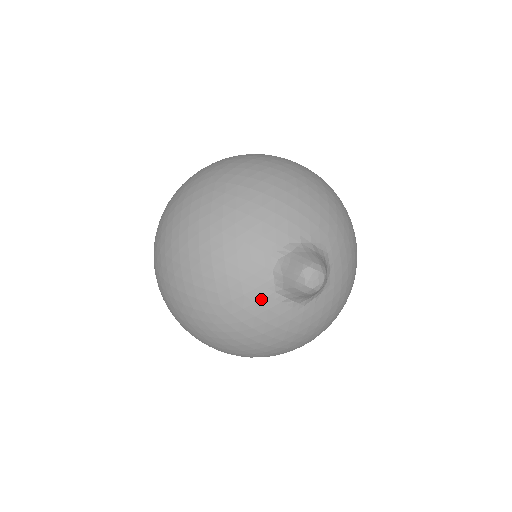
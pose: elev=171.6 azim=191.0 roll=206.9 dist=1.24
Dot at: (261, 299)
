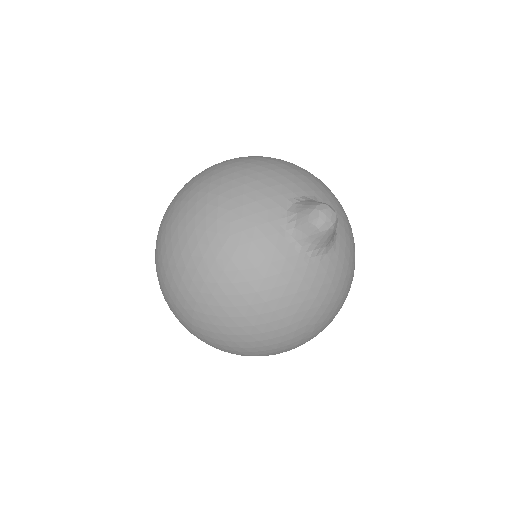
Dot at: (271, 234)
